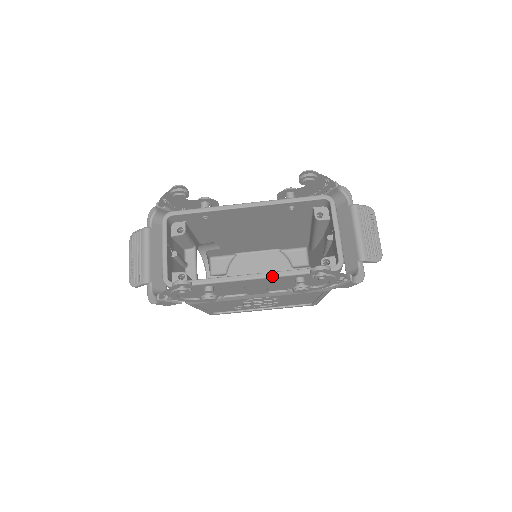
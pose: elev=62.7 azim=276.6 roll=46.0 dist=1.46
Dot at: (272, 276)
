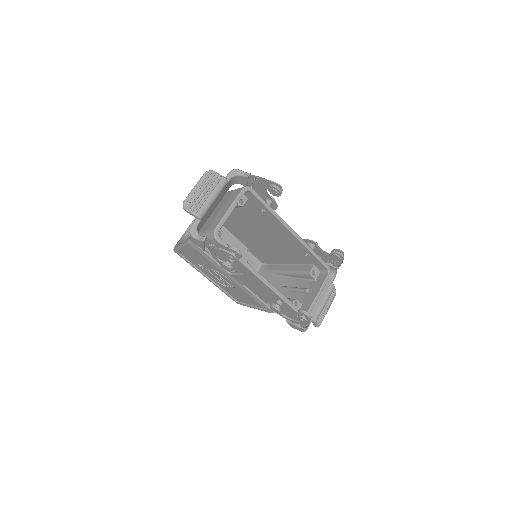
Dot at: (272, 289)
